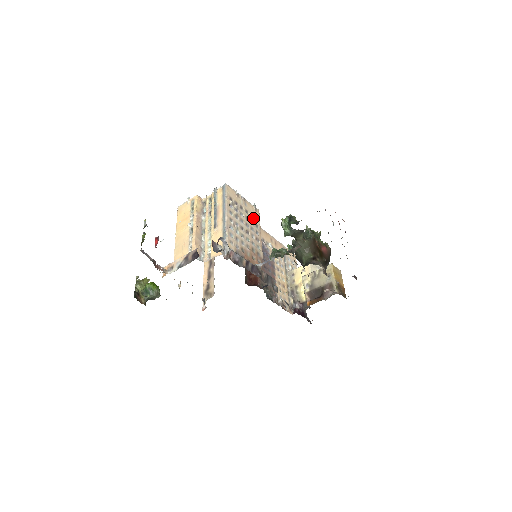
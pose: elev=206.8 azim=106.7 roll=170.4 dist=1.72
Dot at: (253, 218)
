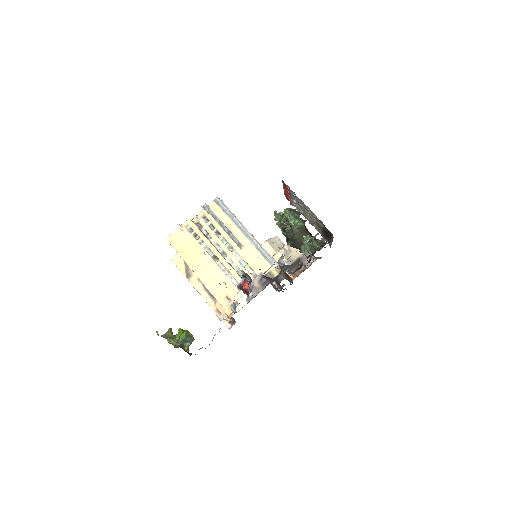
Dot at: occluded
